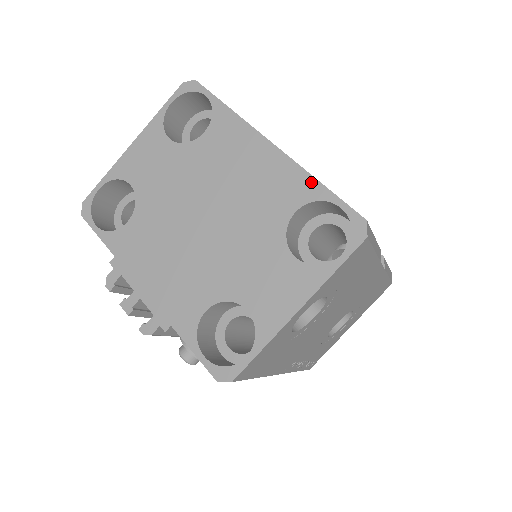
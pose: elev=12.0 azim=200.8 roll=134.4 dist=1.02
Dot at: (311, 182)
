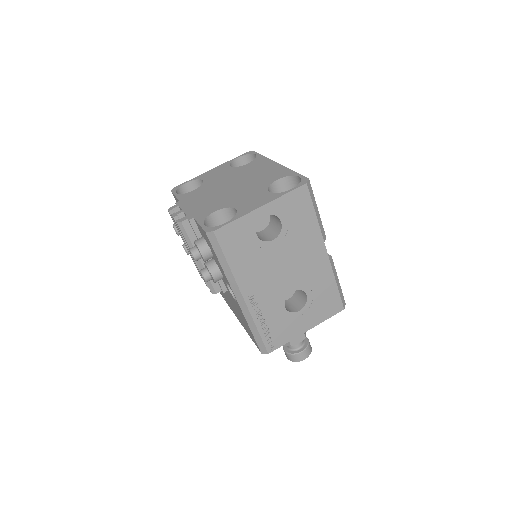
Dot at: (289, 171)
